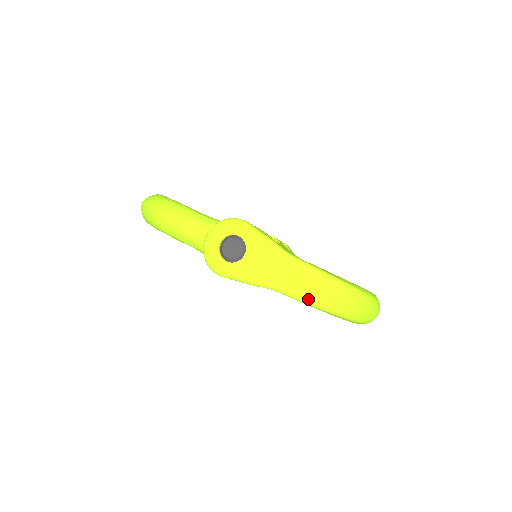
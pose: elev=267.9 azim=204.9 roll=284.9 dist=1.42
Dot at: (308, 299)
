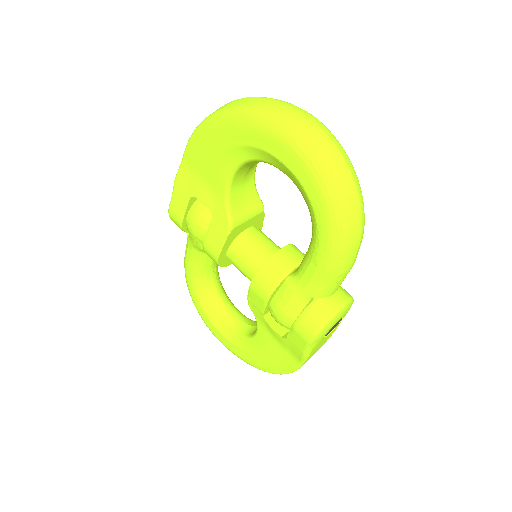
Dot at: occluded
